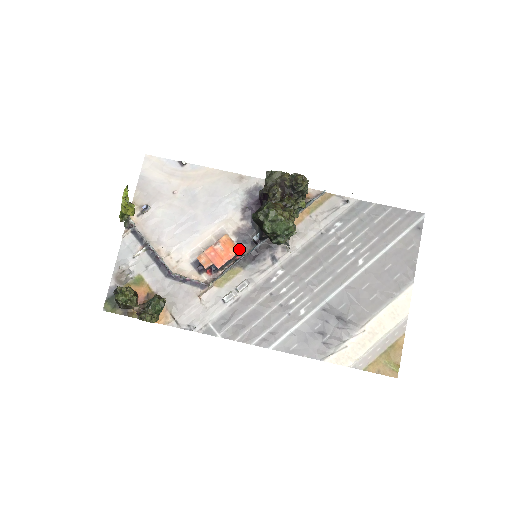
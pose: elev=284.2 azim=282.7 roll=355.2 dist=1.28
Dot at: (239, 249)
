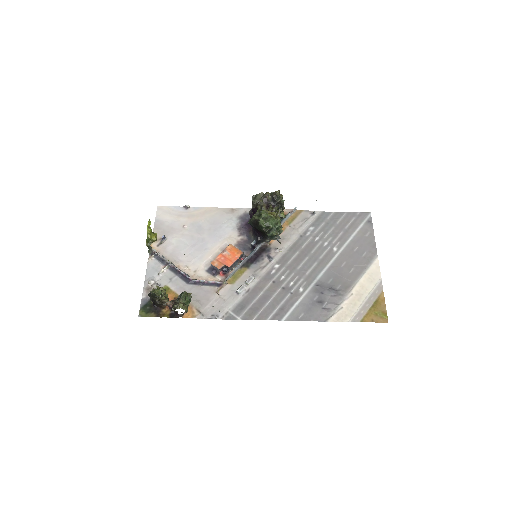
Dot at: (242, 252)
